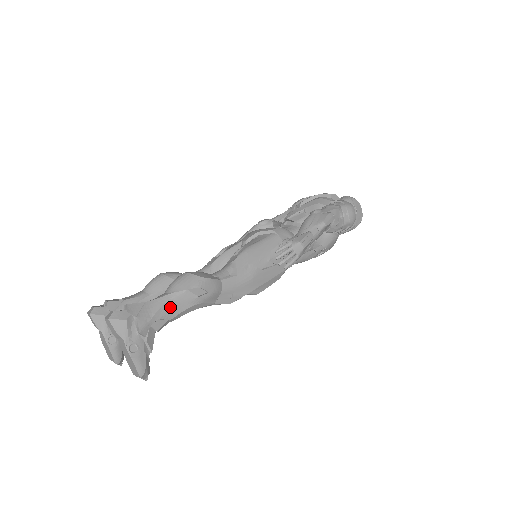
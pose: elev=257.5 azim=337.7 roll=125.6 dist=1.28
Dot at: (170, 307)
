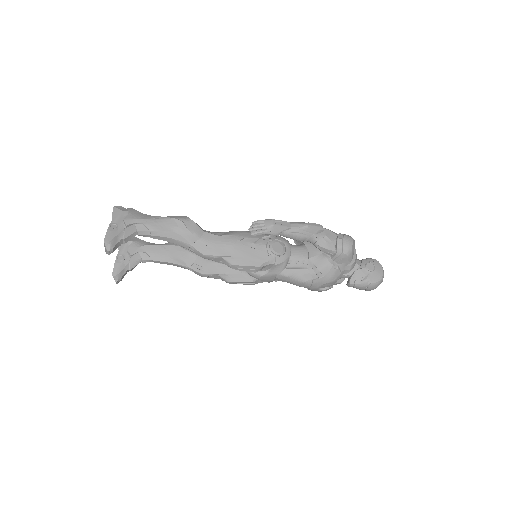
Dot at: (155, 222)
